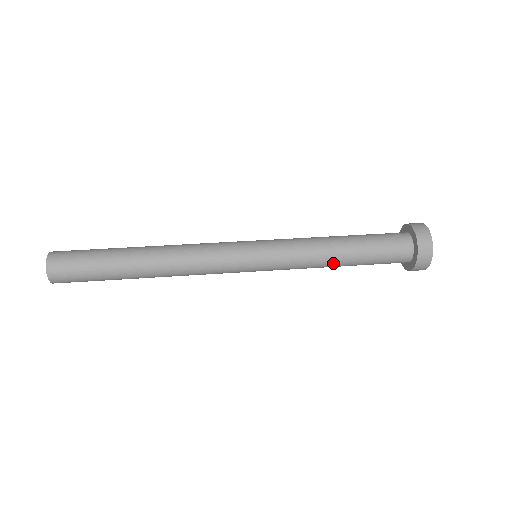
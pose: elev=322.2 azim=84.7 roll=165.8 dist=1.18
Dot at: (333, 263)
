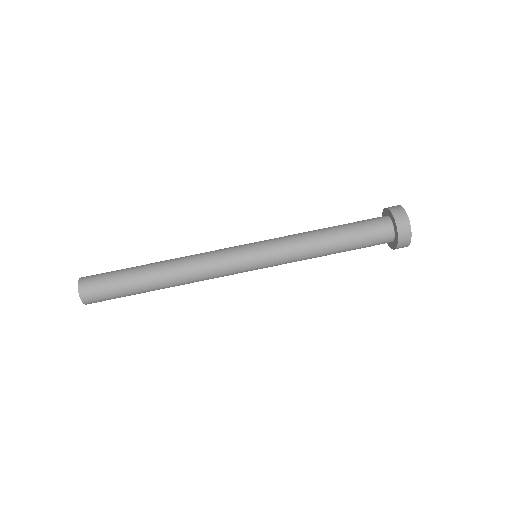
Dot at: occluded
